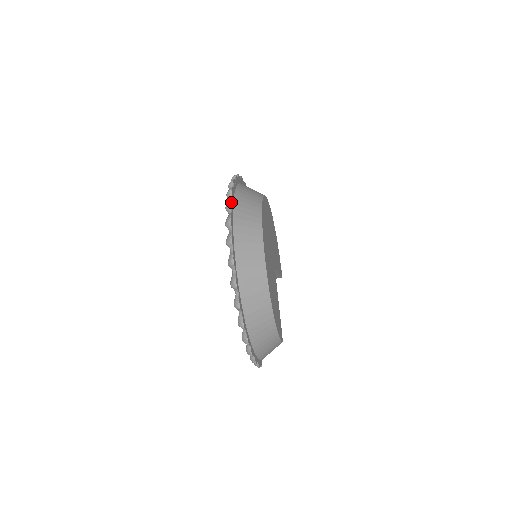
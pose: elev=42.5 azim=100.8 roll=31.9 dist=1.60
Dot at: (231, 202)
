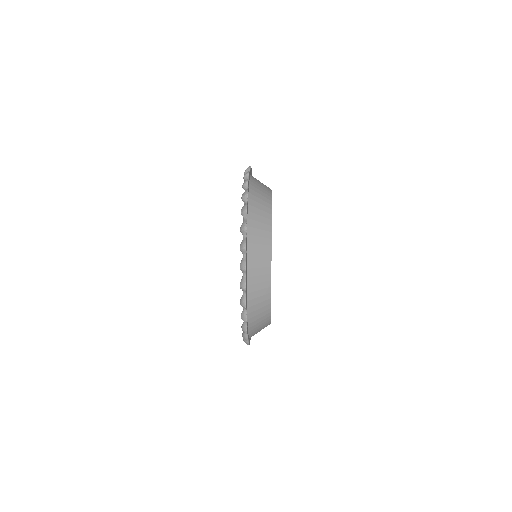
Dot at: (246, 285)
